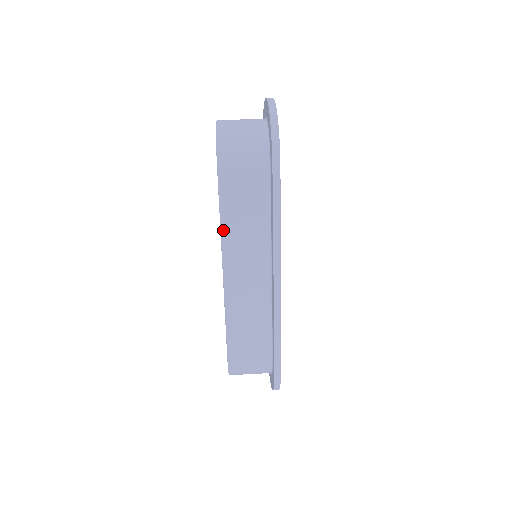
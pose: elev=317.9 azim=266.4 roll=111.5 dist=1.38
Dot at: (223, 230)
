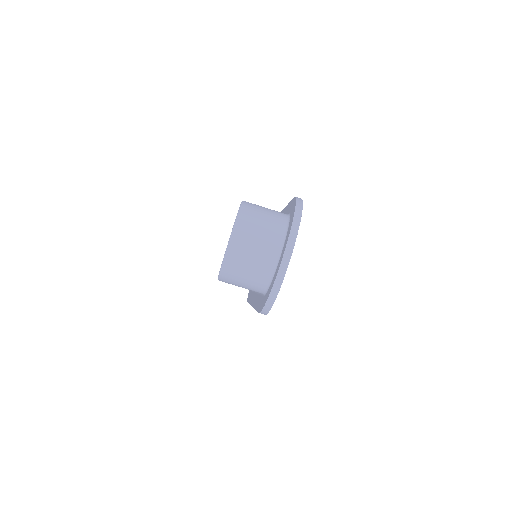
Dot at: occluded
